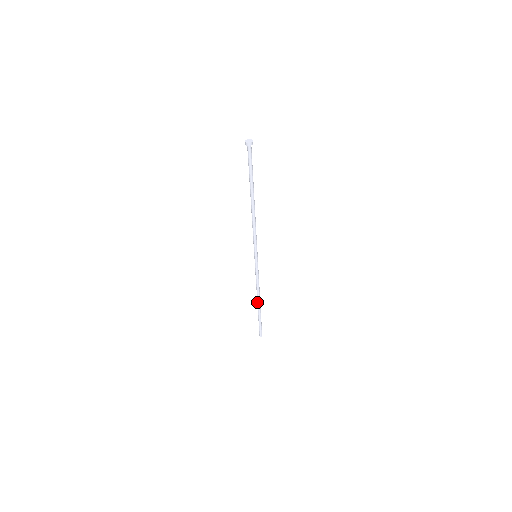
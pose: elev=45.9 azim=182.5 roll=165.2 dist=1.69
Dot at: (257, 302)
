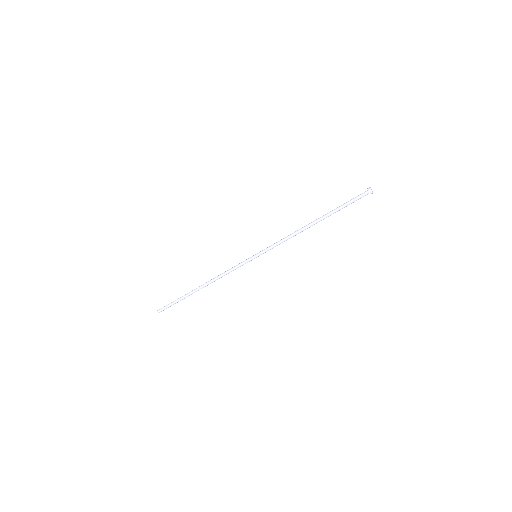
Dot at: (201, 287)
